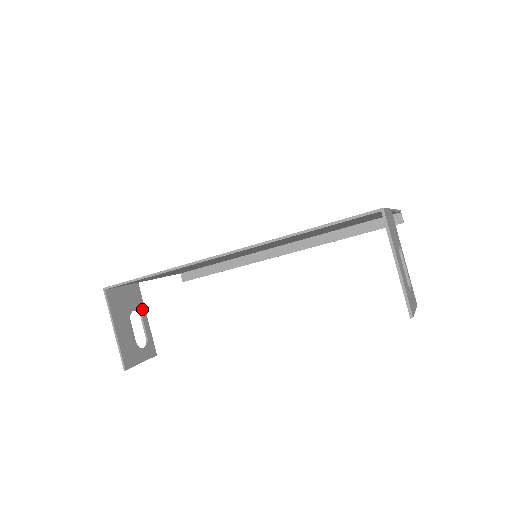
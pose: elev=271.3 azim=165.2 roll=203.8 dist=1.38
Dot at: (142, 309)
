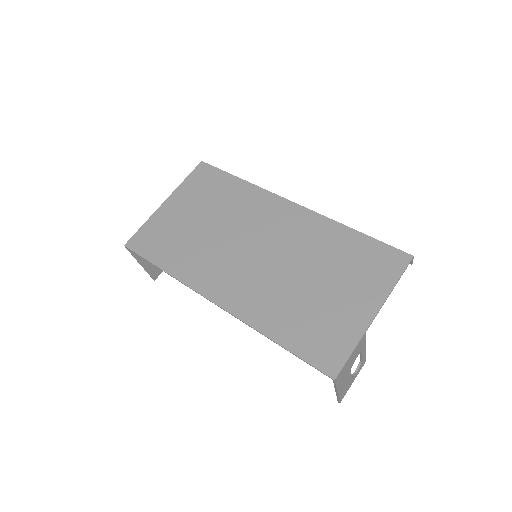
Dot at: occluded
